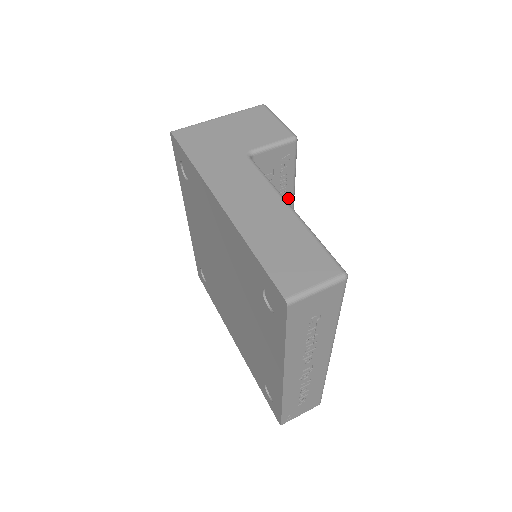
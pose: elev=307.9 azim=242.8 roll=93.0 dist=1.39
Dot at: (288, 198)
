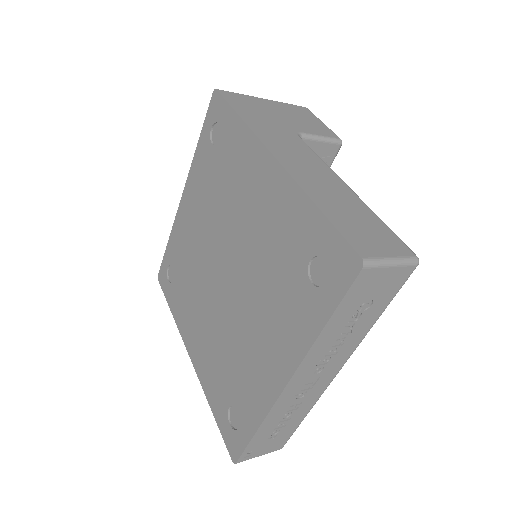
Dot at: occluded
